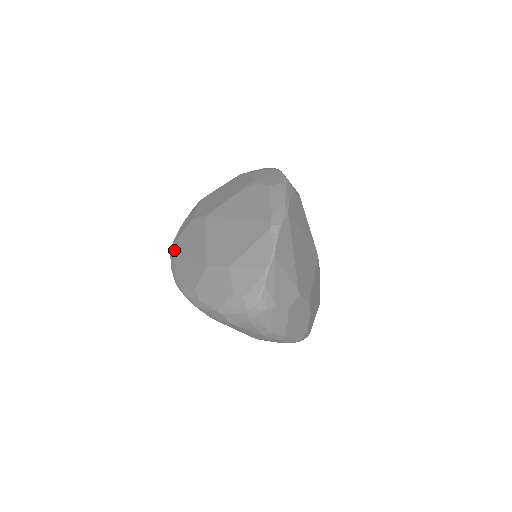
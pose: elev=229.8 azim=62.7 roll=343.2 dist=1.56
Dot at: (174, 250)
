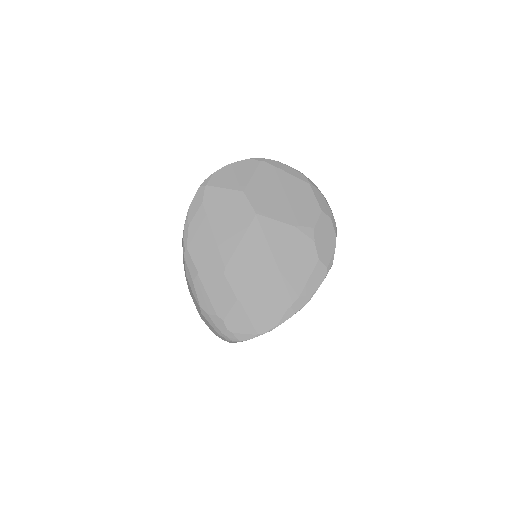
Dot at: (205, 196)
